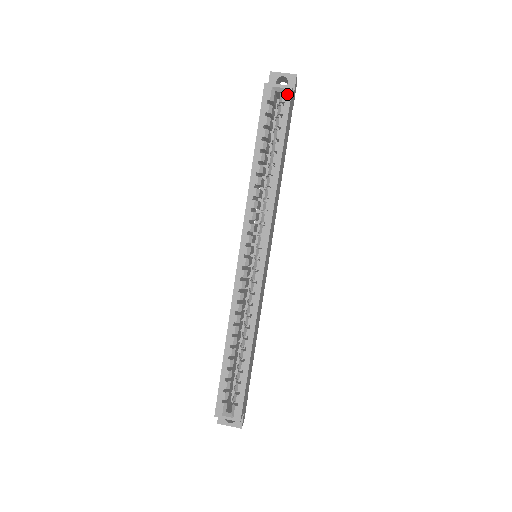
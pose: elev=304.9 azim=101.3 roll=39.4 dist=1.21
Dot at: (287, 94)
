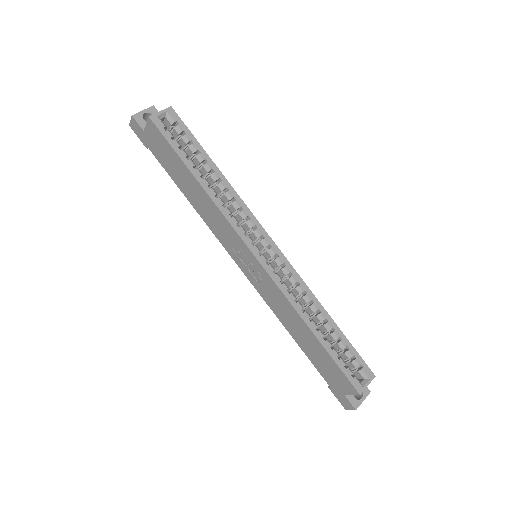
Dot at: (173, 114)
